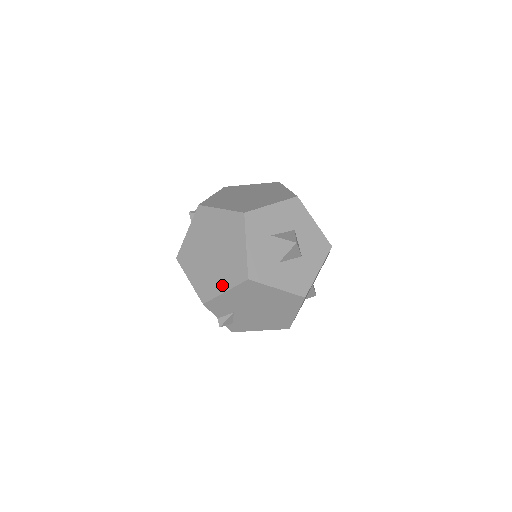
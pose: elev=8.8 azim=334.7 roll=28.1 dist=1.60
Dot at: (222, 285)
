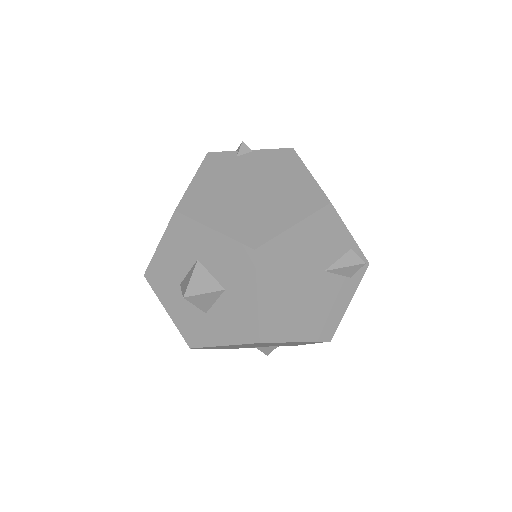
Dot at: occluded
